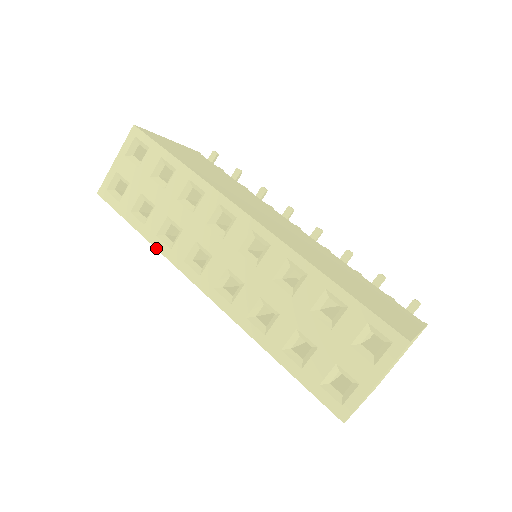
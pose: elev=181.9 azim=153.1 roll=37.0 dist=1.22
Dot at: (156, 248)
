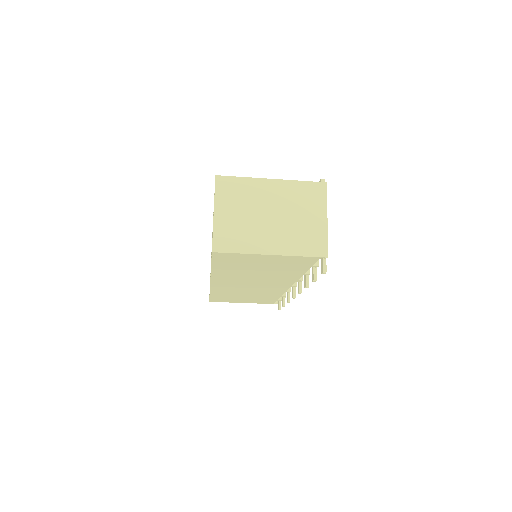
Dot at: (210, 292)
